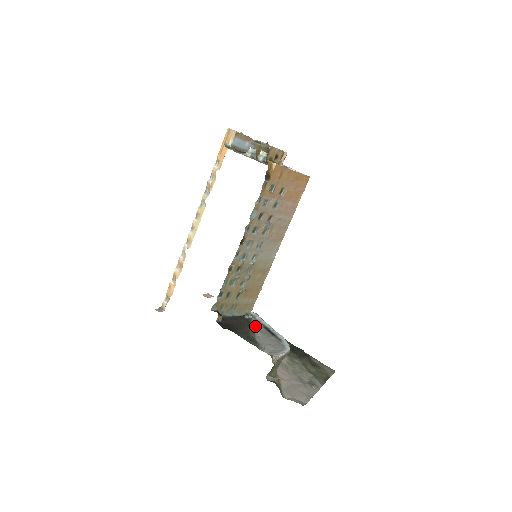
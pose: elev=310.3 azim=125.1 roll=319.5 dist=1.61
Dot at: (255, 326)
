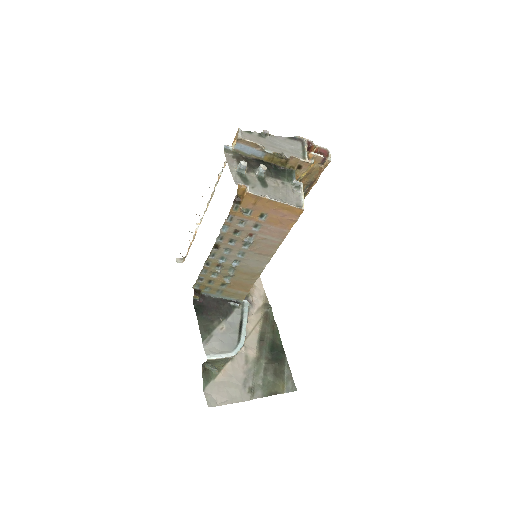
Dot at: (232, 316)
